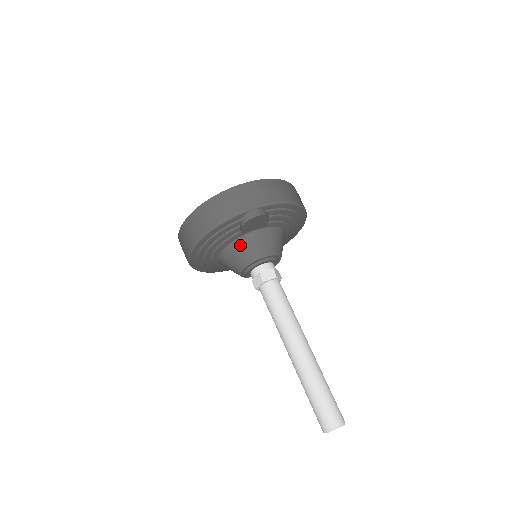
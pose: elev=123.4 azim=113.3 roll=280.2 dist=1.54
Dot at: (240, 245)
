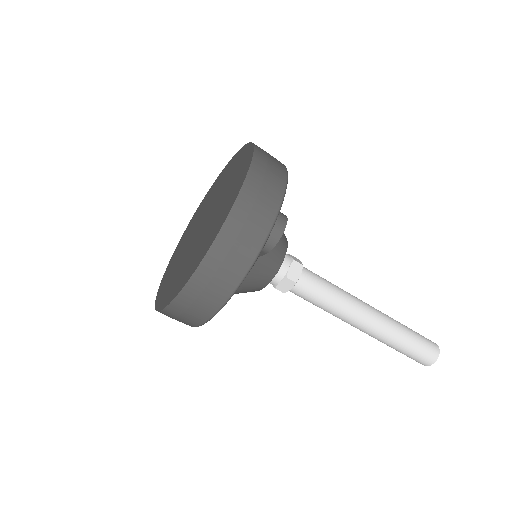
Dot at: (258, 267)
